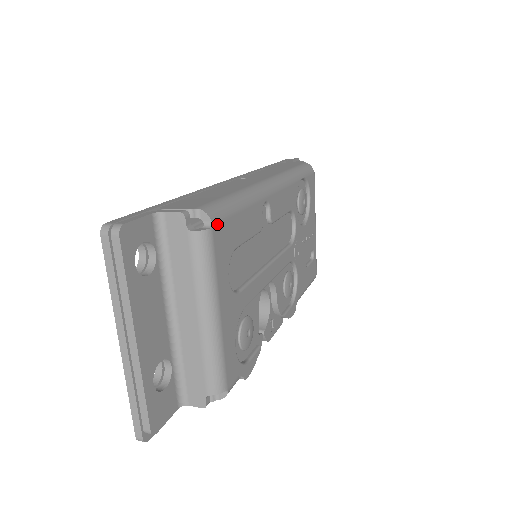
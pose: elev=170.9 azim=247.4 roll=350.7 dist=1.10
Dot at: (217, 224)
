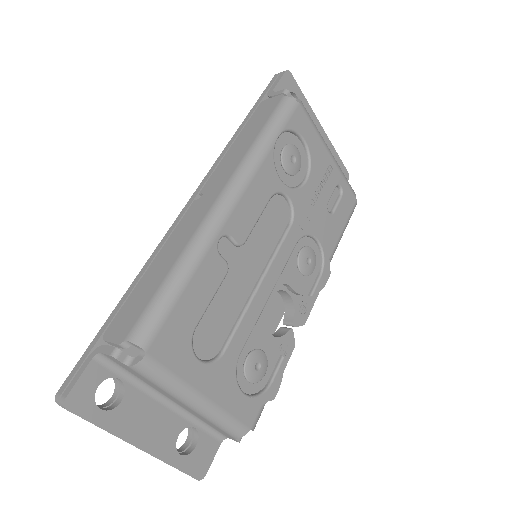
Dot at: (152, 343)
